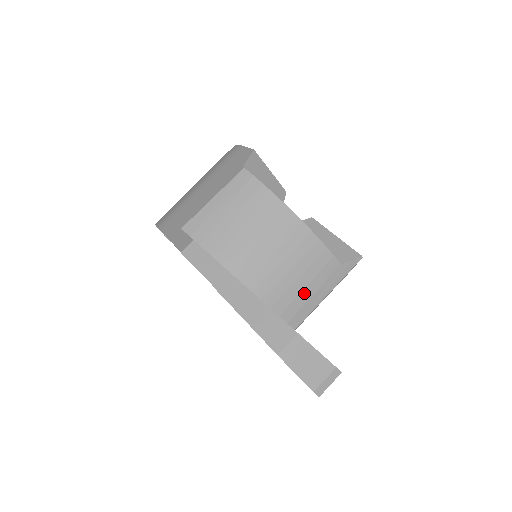
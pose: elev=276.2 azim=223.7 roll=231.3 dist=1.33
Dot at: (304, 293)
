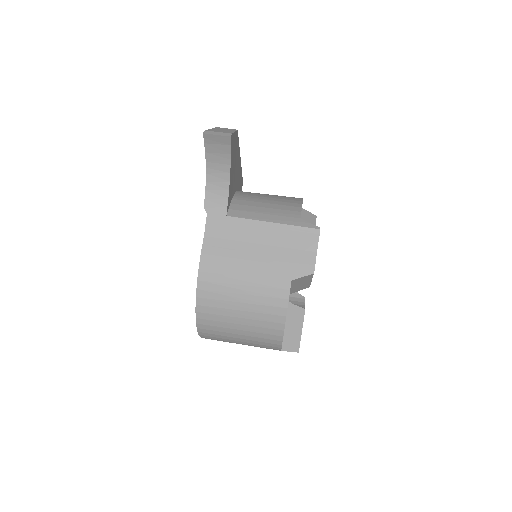
Dot at: (259, 209)
